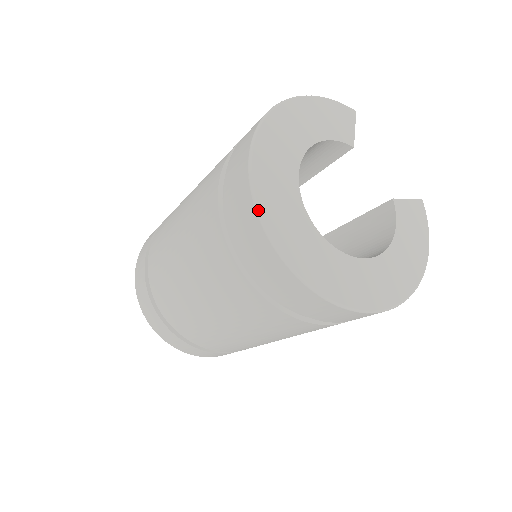
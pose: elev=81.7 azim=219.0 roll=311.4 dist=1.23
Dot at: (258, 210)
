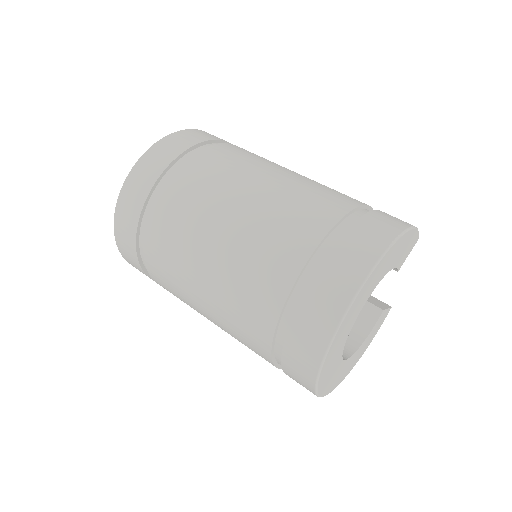
Dot at: (334, 337)
